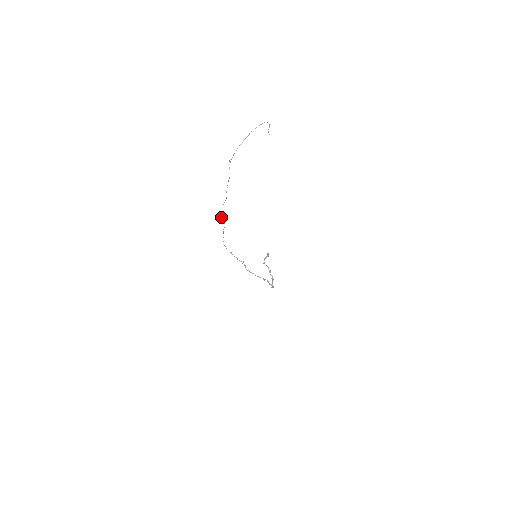
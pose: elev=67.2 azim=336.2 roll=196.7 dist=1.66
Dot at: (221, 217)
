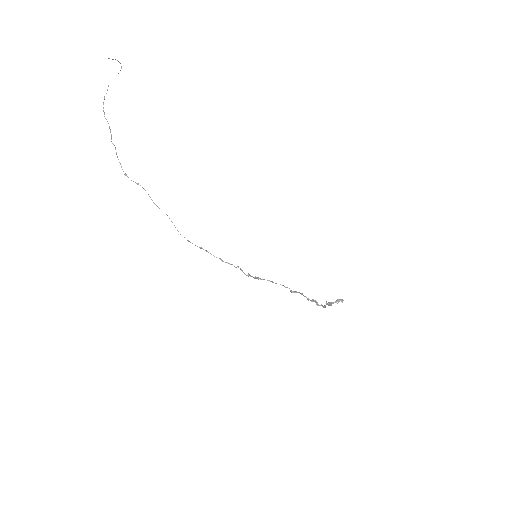
Dot at: (126, 174)
